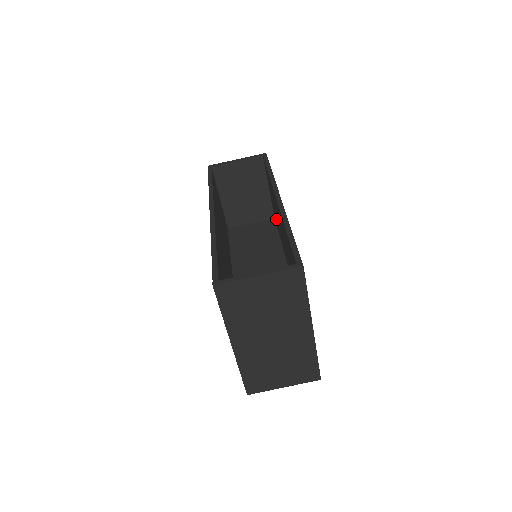
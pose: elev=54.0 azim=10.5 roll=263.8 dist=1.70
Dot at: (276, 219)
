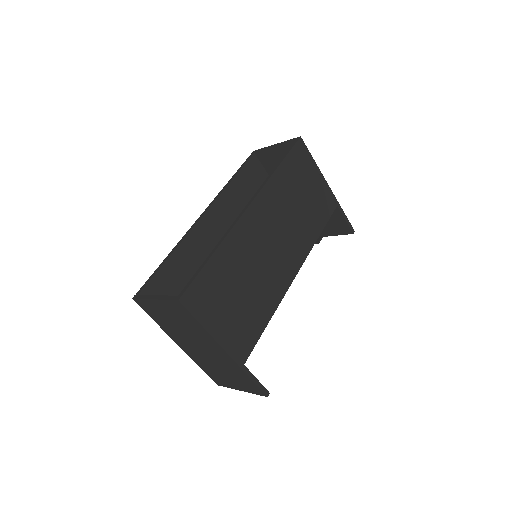
Dot at: occluded
